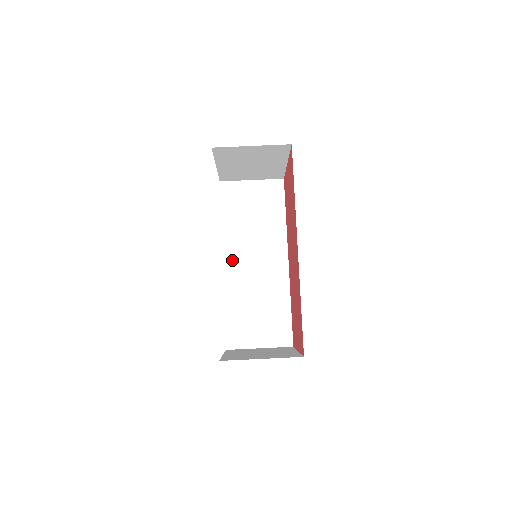
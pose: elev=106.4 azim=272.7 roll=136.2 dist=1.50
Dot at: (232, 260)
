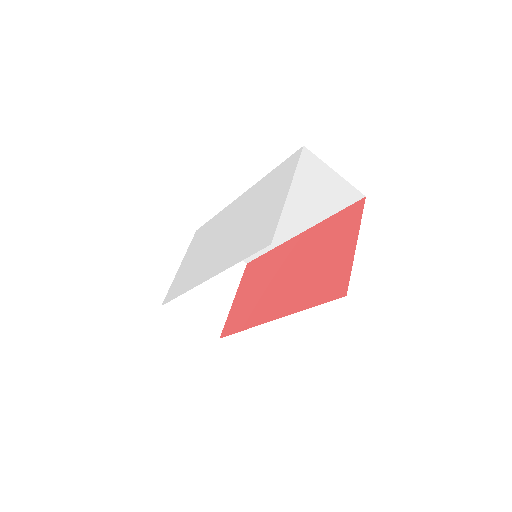
Dot at: occluded
